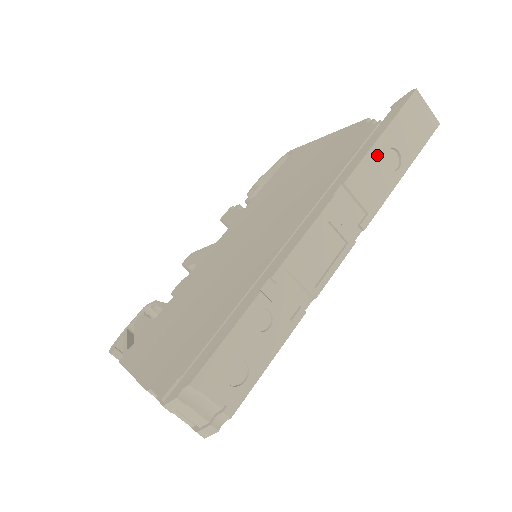
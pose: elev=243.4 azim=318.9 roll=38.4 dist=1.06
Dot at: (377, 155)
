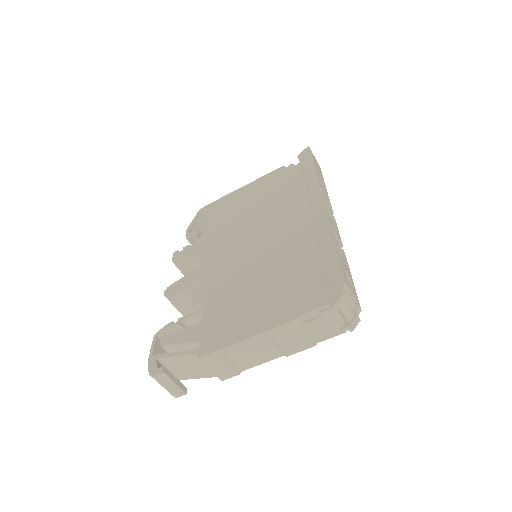
Dot at: (318, 175)
